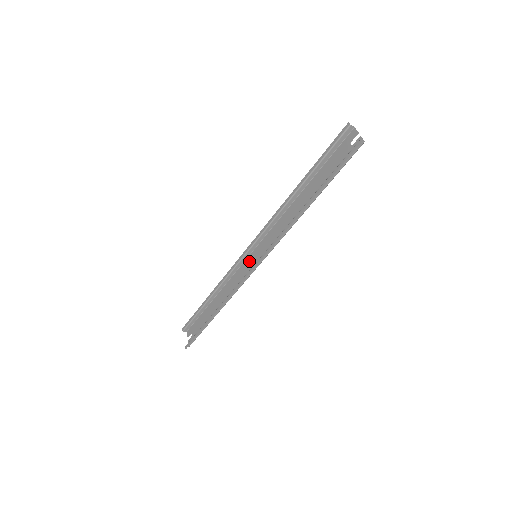
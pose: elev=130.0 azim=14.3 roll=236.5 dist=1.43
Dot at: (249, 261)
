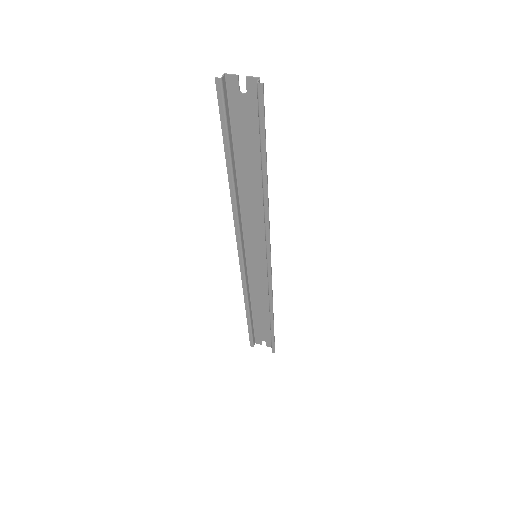
Dot at: (252, 264)
